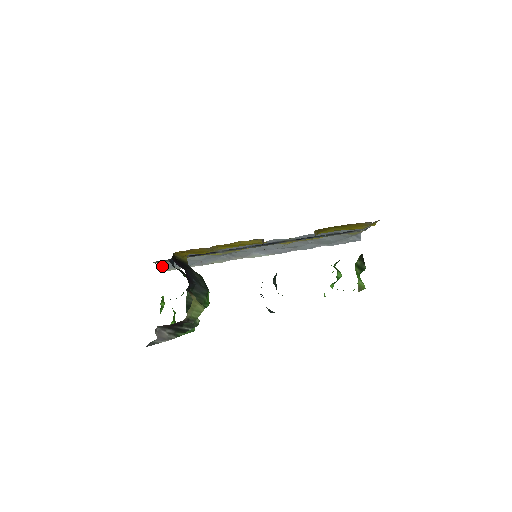
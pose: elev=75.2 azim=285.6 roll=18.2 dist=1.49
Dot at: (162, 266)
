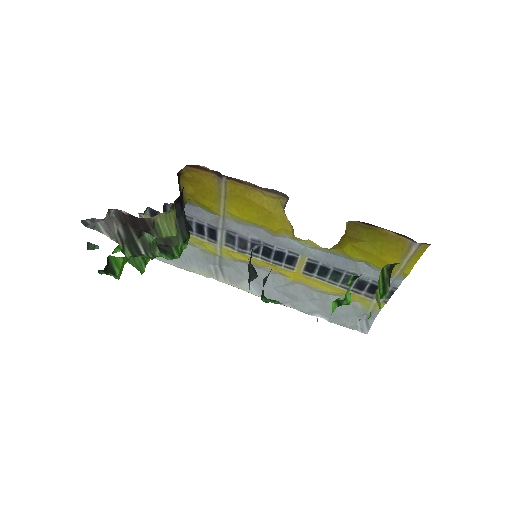
Dot at: occluded
